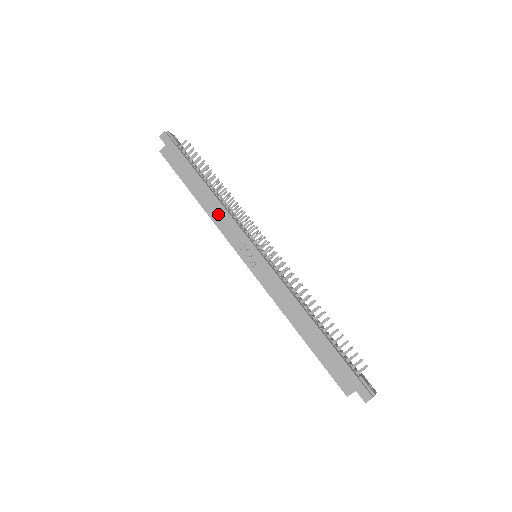
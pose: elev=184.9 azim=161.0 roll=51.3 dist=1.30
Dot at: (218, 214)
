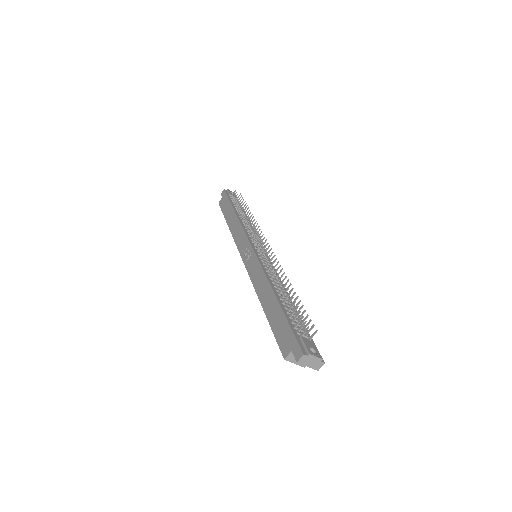
Dot at: (236, 230)
